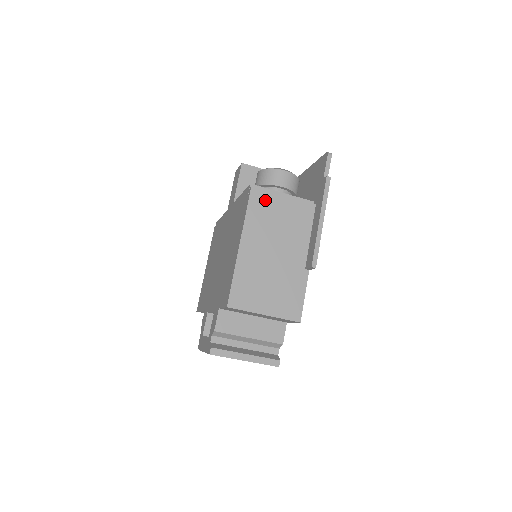
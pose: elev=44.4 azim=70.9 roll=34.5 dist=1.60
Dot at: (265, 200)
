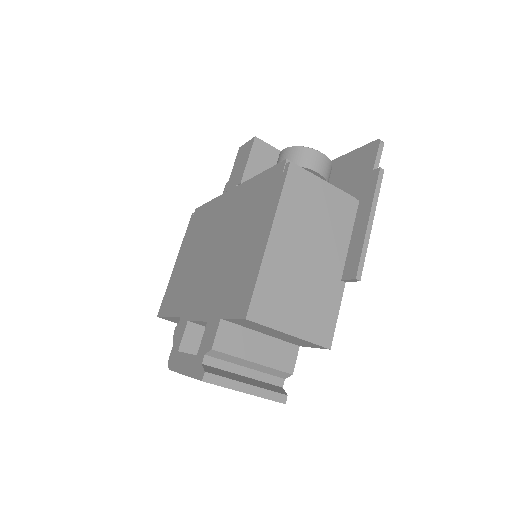
Dot at: (304, 183)
